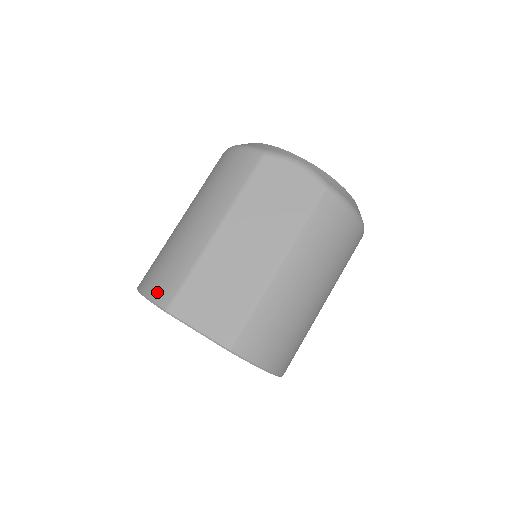
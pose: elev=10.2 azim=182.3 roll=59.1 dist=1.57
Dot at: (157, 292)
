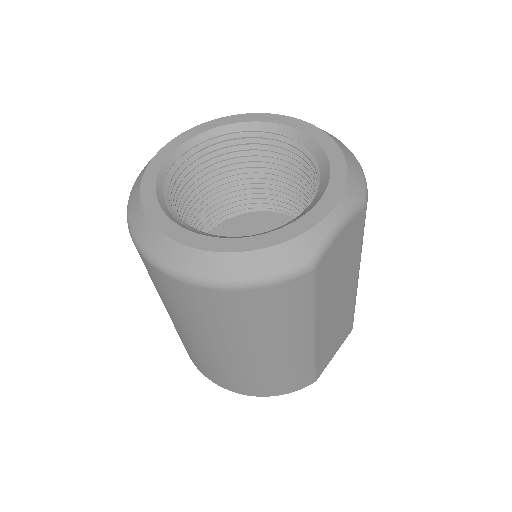
Dot at: (295, 388)
